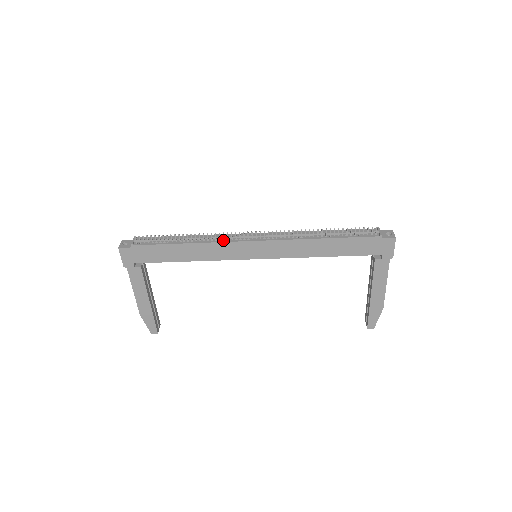
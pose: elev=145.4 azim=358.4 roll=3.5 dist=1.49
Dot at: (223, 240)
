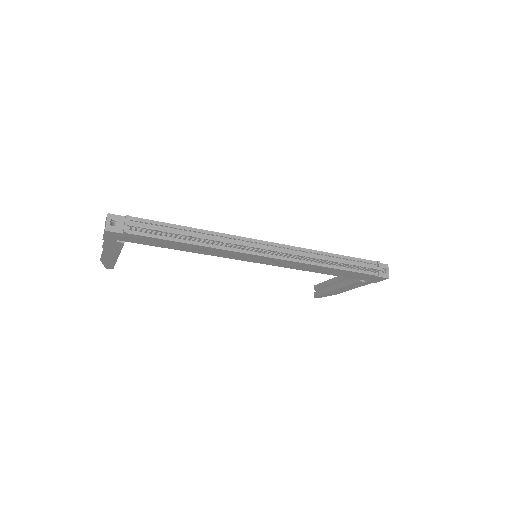
Dot at: (233, 248)
